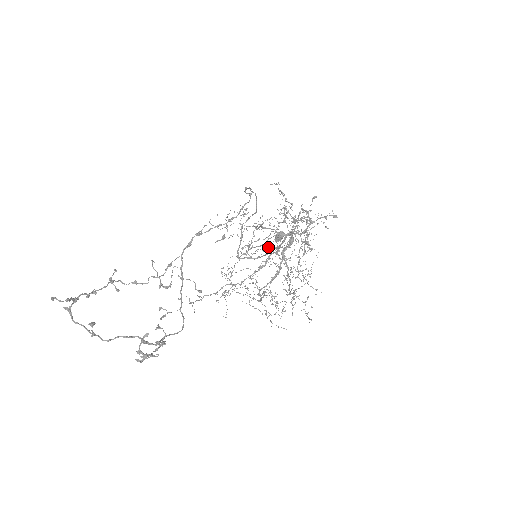
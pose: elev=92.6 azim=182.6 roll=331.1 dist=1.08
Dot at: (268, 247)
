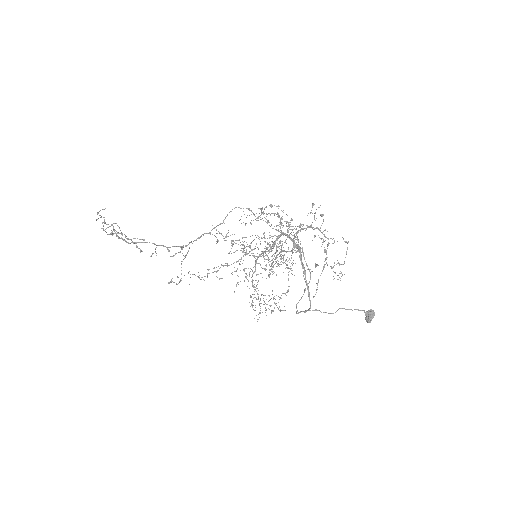
Dot at: occluded
